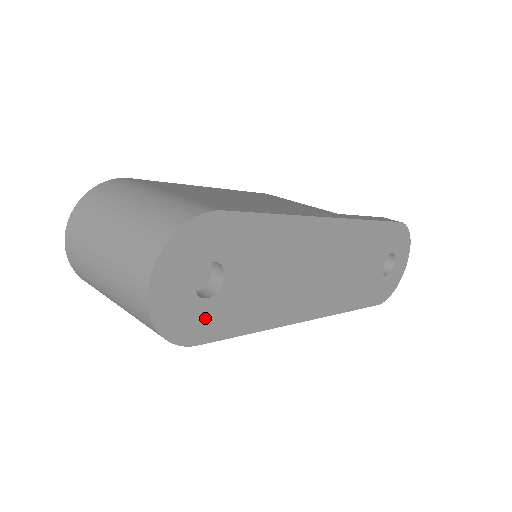
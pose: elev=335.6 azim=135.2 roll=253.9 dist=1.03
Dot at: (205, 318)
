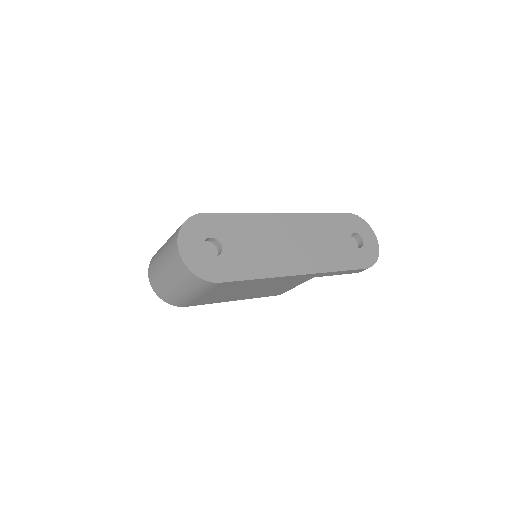
Dot at: (219, 267)
